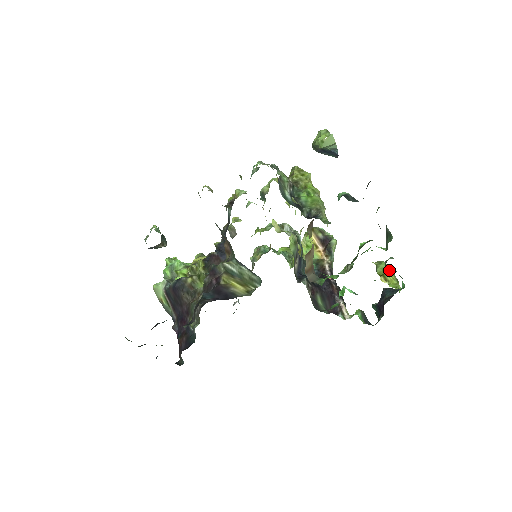
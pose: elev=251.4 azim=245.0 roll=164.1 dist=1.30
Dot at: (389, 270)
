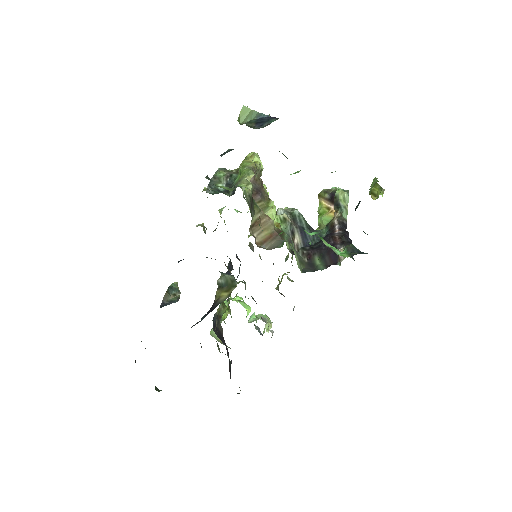
Dot at: (375, 183)
